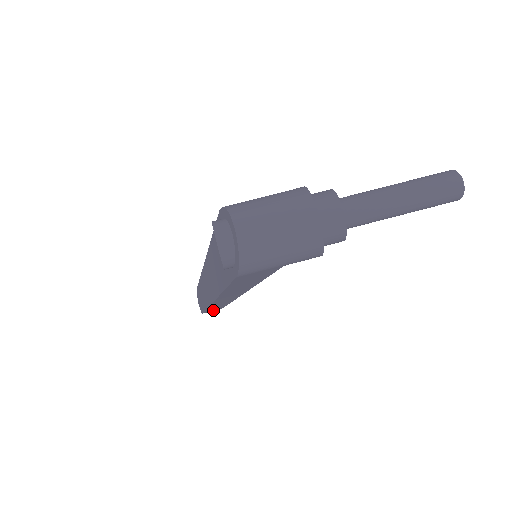
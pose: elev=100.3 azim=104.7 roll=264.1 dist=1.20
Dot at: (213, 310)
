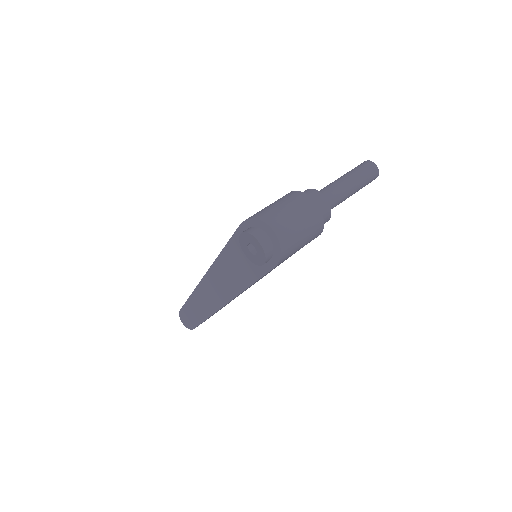
Dot at: occluded
